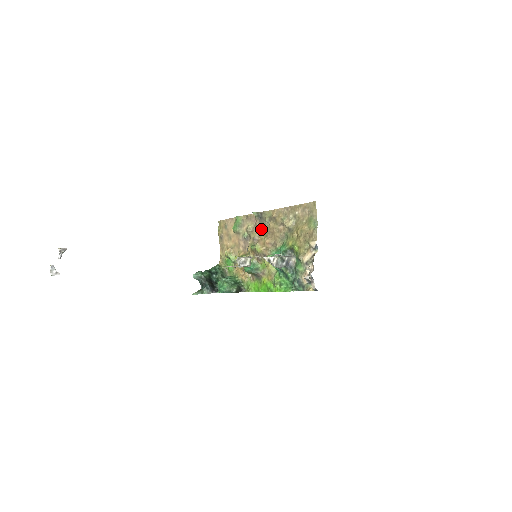
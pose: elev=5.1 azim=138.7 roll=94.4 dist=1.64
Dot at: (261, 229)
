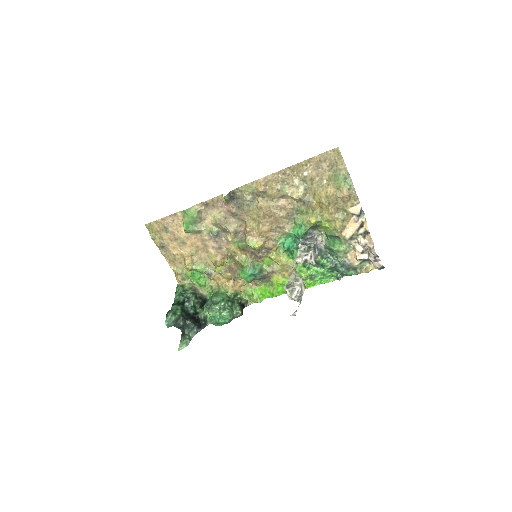
Dot at: (242, 215)
